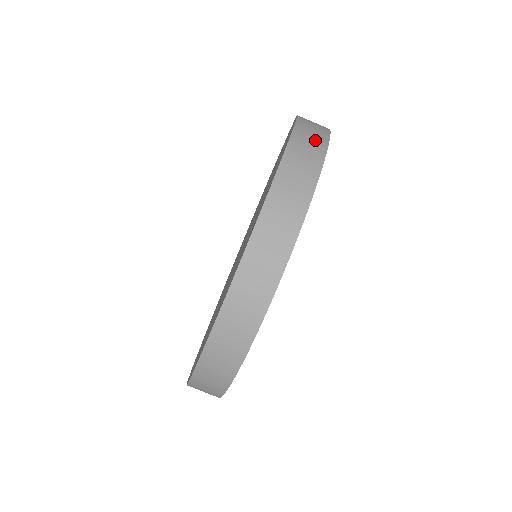
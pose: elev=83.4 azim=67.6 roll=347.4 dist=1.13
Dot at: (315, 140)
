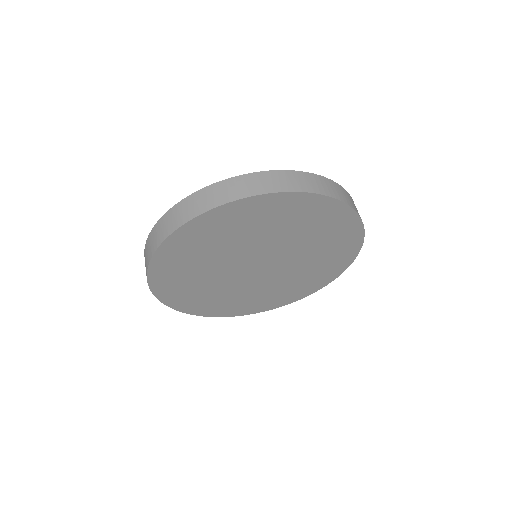
Dot at: (354, 205)
